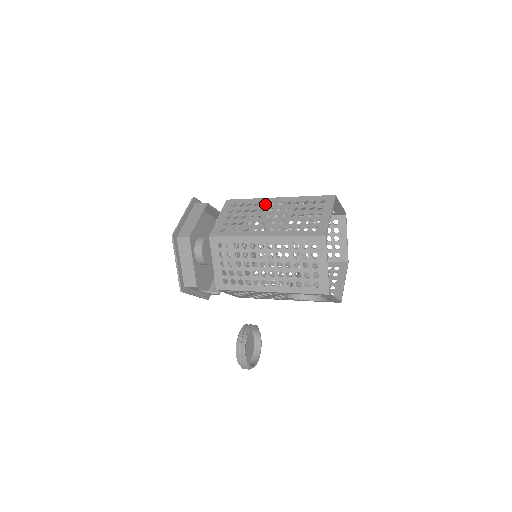
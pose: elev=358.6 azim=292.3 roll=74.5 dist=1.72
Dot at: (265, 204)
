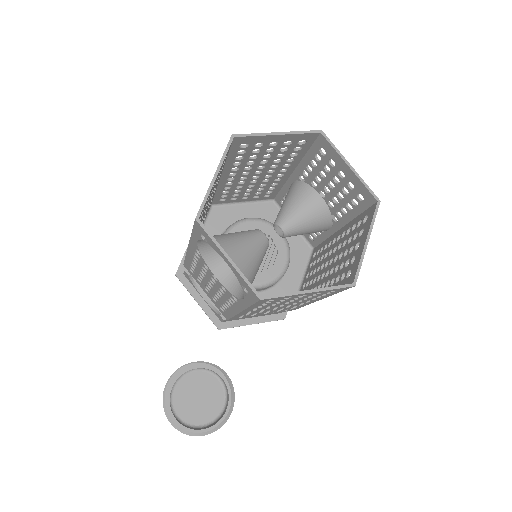
Dot at: occluded
